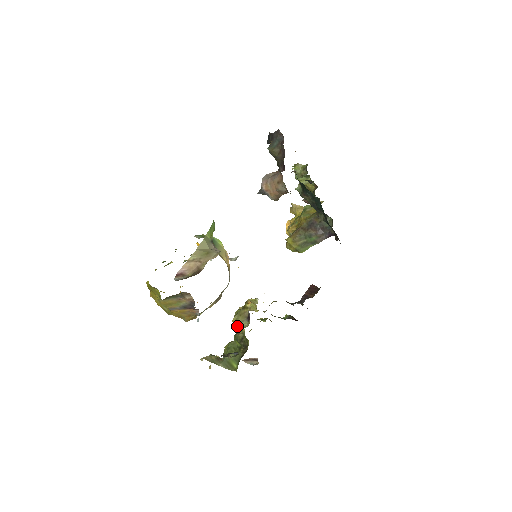
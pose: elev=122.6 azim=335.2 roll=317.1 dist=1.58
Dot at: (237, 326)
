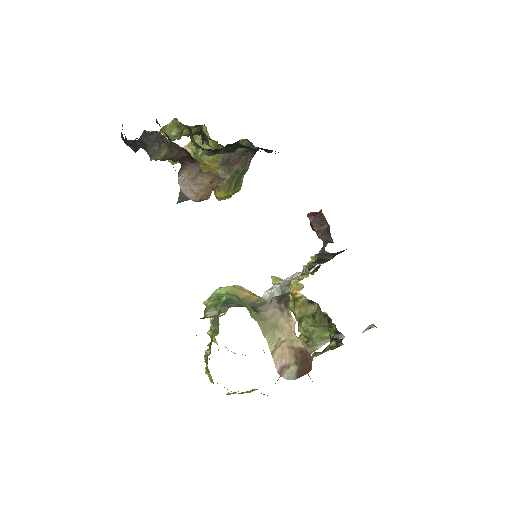
Dot at: occluded
